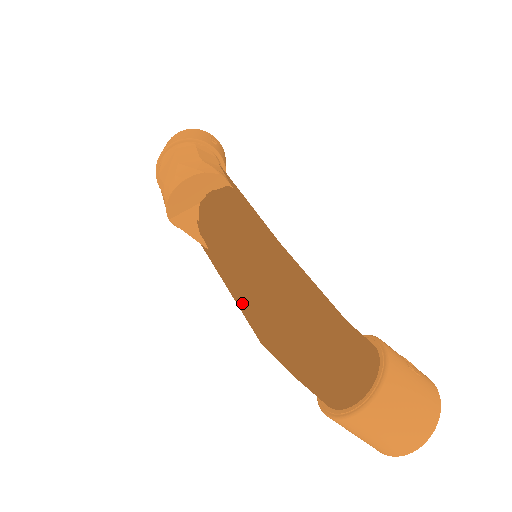
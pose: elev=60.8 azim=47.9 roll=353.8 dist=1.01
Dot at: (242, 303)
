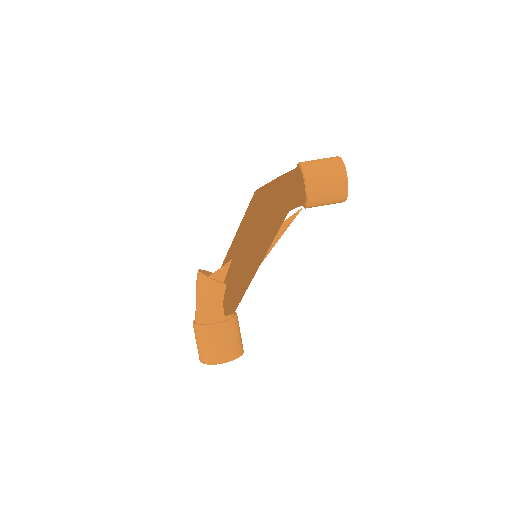
Dot at: (250, 221)
